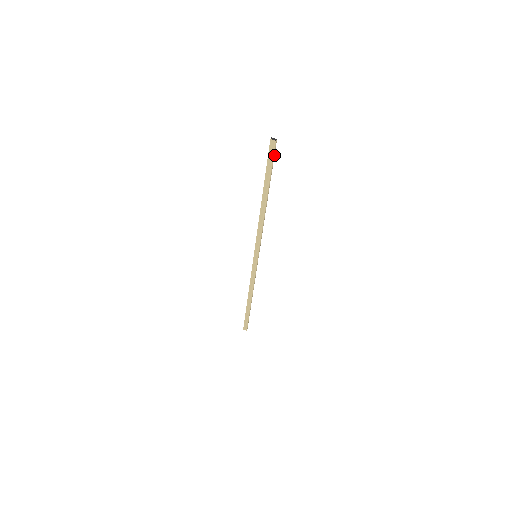
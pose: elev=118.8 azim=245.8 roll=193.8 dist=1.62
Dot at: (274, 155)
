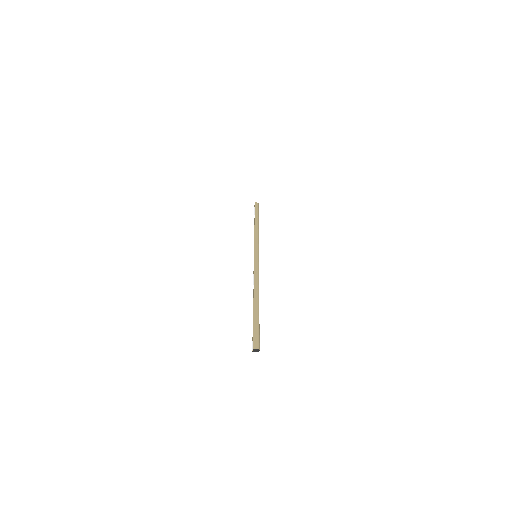
Dot at: (259, 337)
